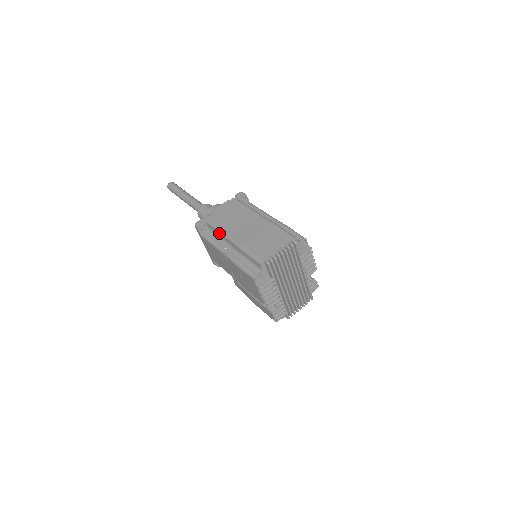
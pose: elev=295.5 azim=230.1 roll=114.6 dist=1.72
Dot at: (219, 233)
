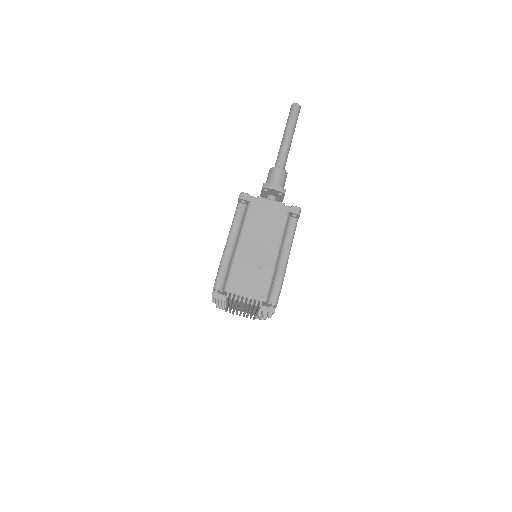
Dot at: (242, 224)
